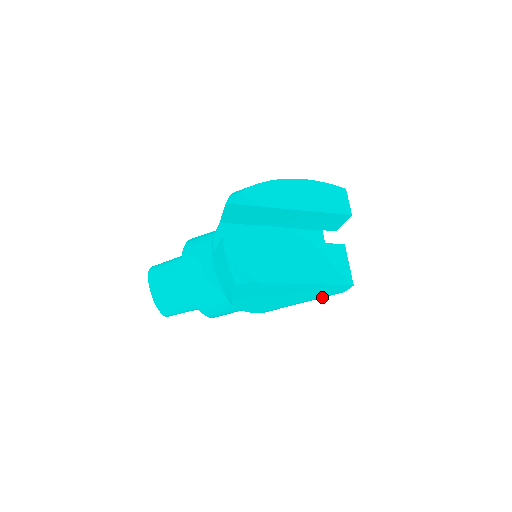
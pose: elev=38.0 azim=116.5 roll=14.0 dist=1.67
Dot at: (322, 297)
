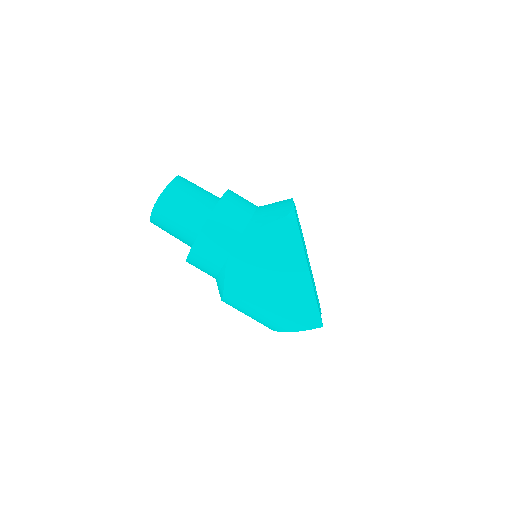
Dot at: (285, 319)
